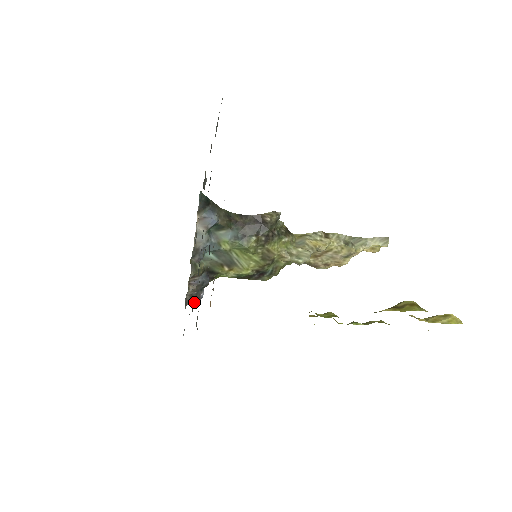
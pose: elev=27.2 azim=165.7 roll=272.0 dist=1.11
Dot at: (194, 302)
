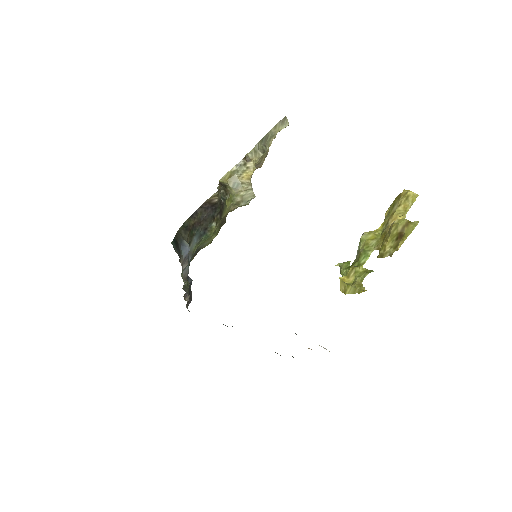
Dot at: (190, 302)
